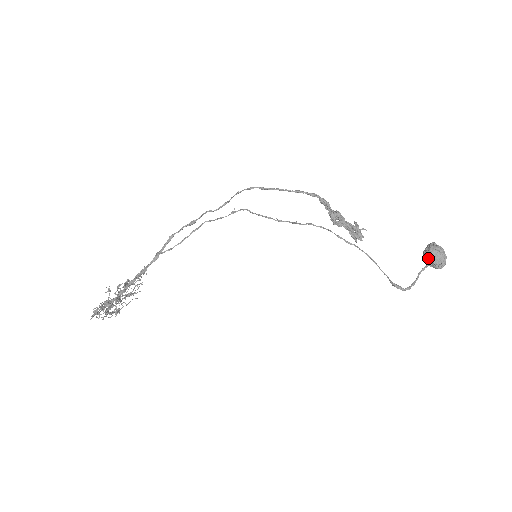
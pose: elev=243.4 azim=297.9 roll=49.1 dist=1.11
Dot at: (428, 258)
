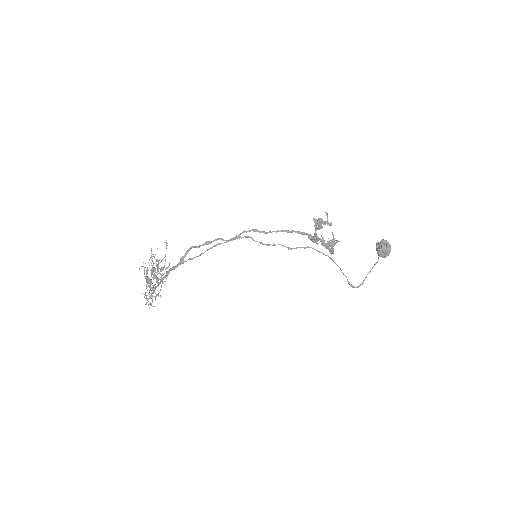
Dot at: (378, 252)
